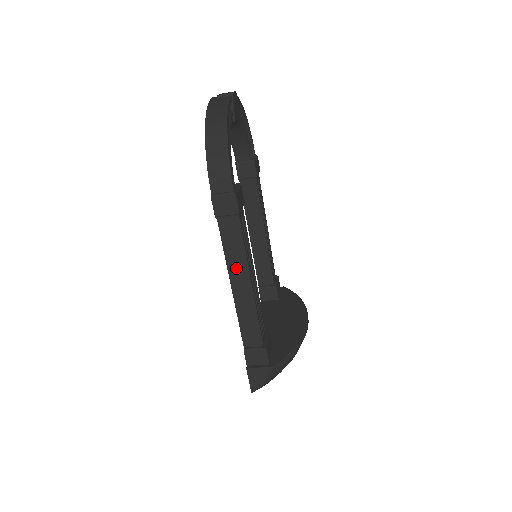
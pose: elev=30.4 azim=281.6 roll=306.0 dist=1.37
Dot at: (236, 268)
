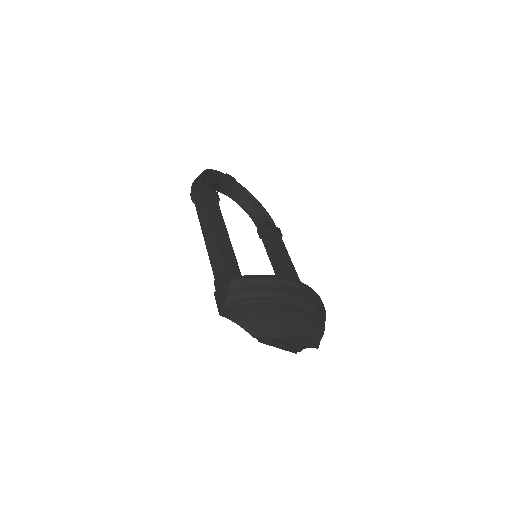
Dot at: (205, 225)
